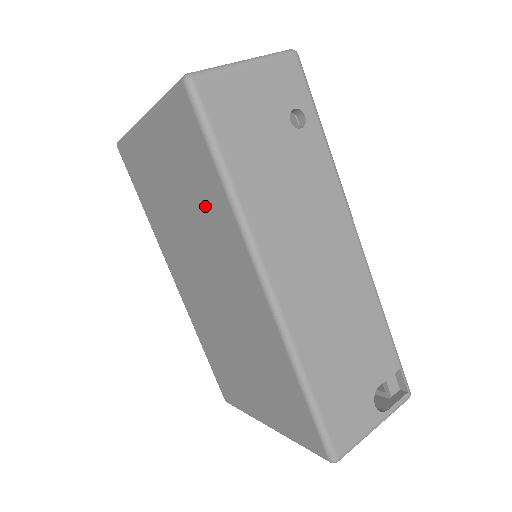
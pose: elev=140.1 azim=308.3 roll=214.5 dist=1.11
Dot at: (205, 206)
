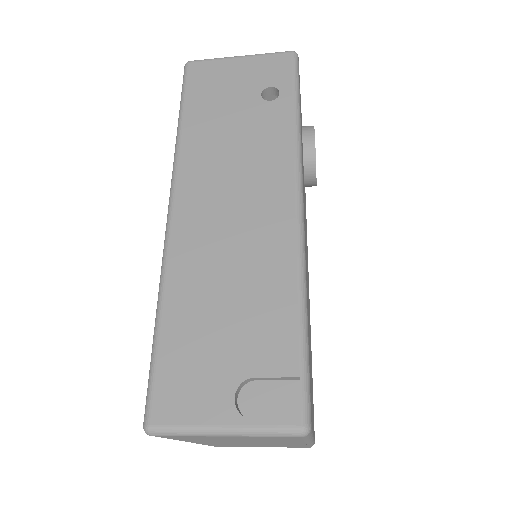
Dot at: occluded
